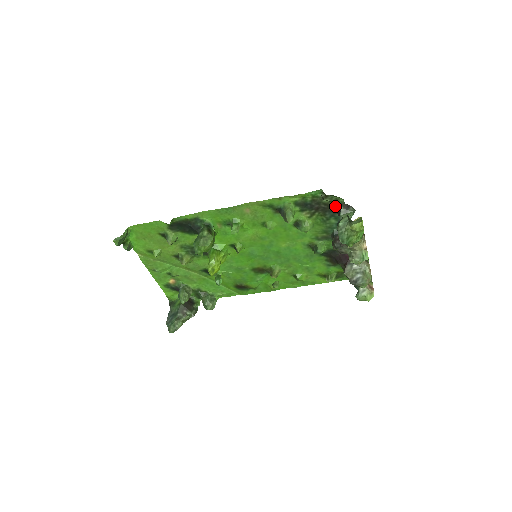
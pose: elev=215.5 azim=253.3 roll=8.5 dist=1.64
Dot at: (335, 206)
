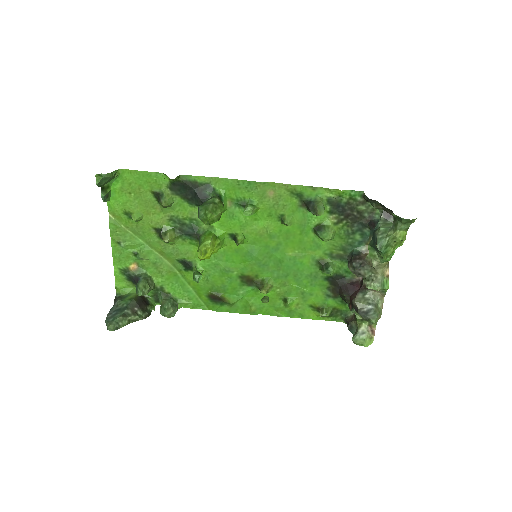
Dot at: (368, 217)
